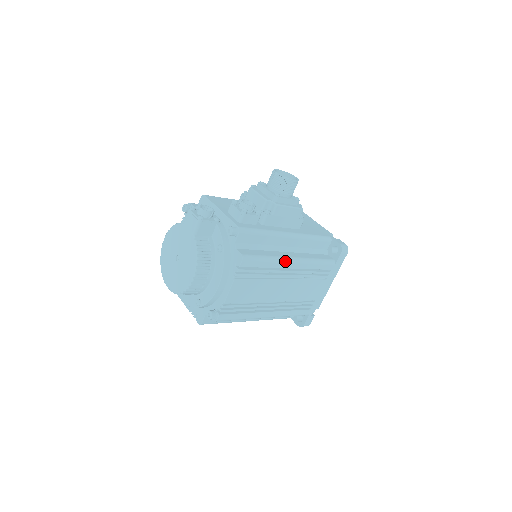
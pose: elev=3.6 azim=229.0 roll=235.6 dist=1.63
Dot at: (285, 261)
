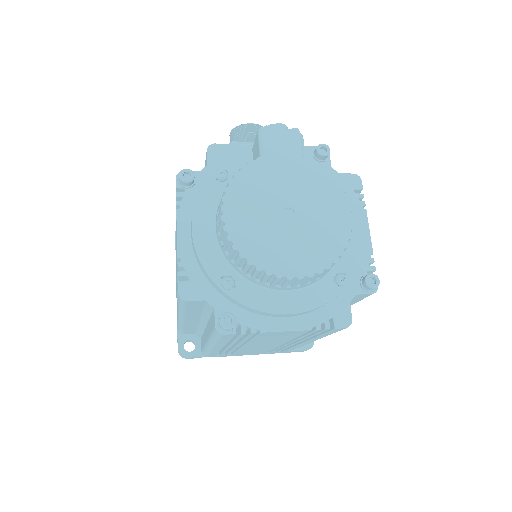
Dot at: occluded
